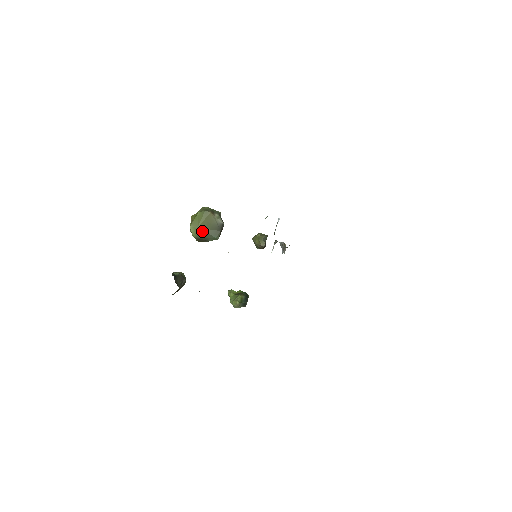
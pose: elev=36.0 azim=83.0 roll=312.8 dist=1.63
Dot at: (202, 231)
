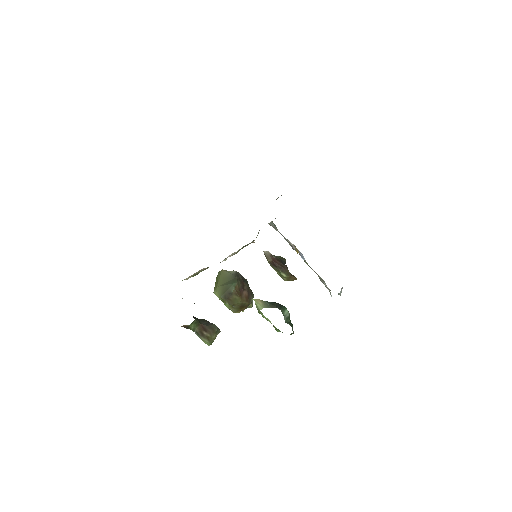
Dot at: (222, 287)
